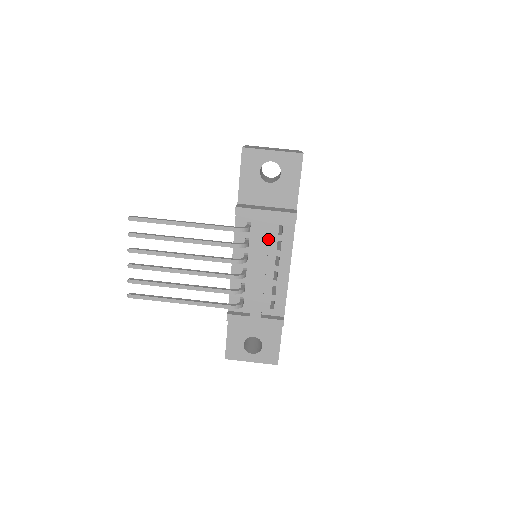
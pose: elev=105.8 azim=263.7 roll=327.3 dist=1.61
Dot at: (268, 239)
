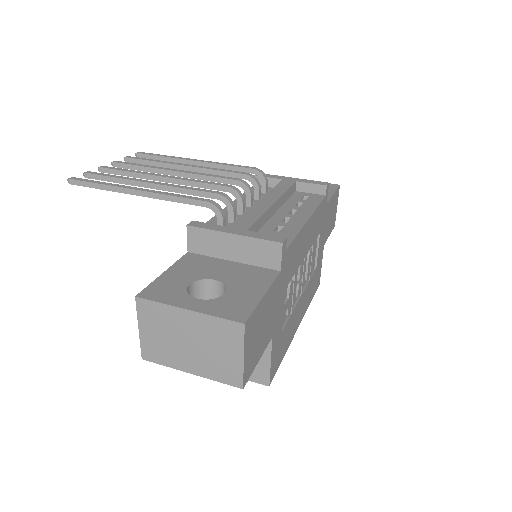
Dot at: (287, 189)
